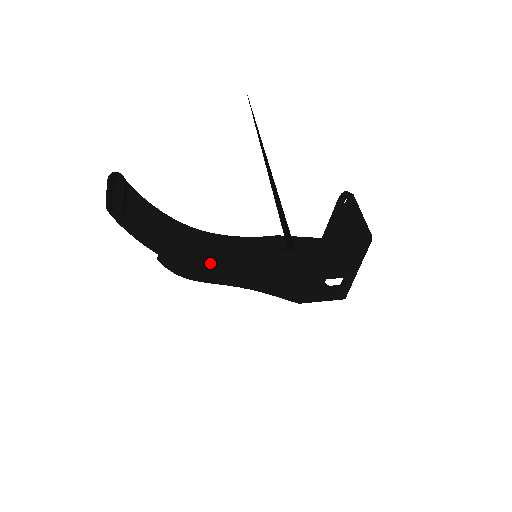
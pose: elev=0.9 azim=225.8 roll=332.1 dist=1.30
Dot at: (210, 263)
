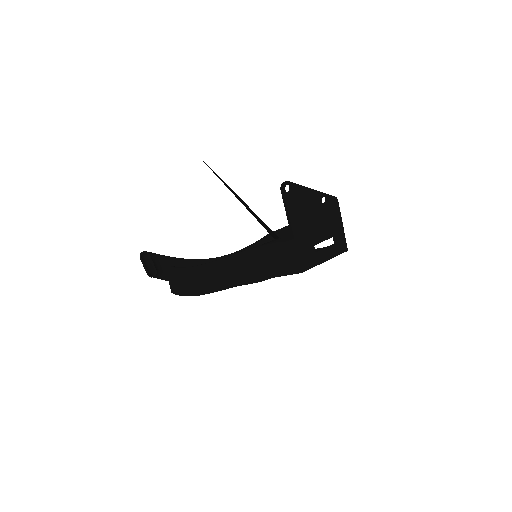
Dot at: (206, 279)
